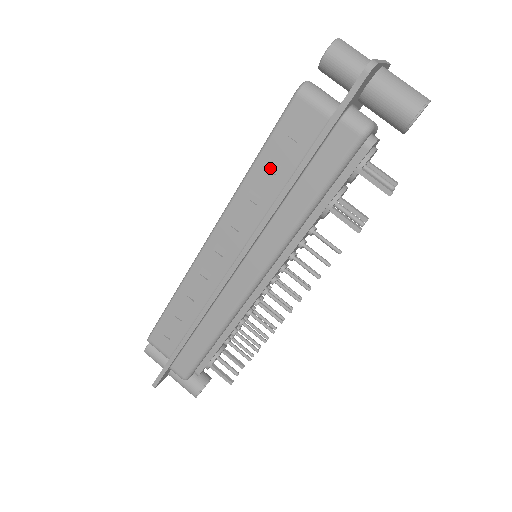
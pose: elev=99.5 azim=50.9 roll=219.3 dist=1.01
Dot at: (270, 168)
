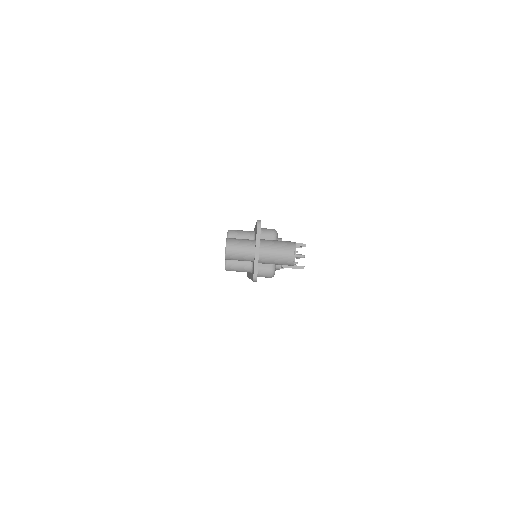
Dot at: occluded
